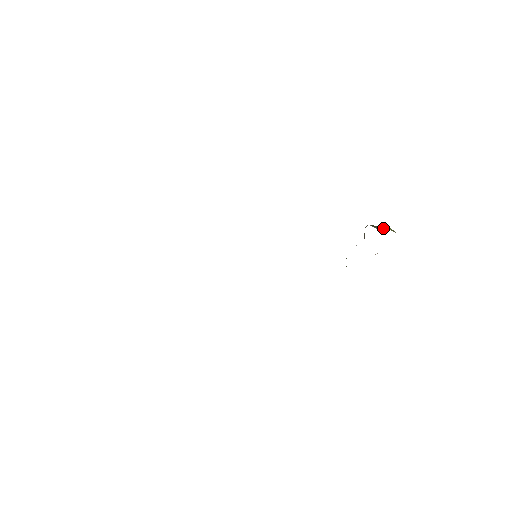
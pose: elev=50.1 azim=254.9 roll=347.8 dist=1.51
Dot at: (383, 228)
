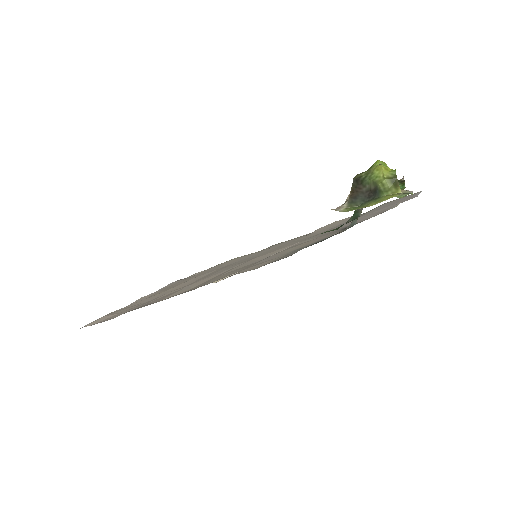
Dot at: (375, 189)
